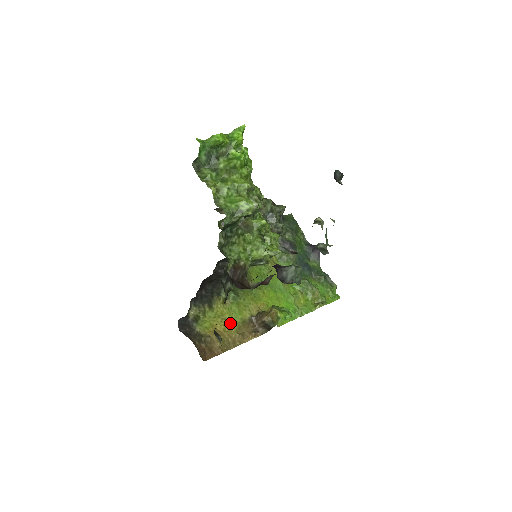
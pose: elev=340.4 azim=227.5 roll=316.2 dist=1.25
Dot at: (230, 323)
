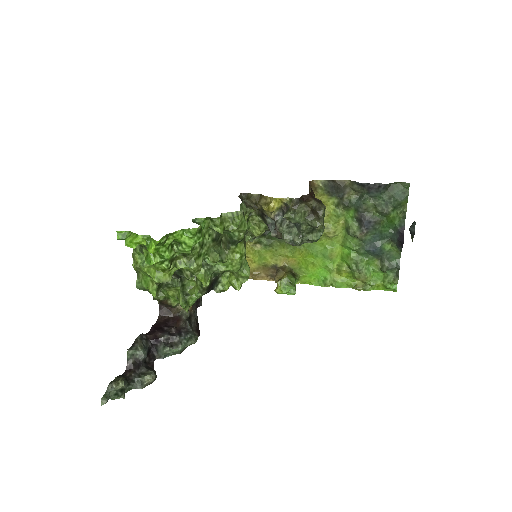
Dot at: (251, 262)
